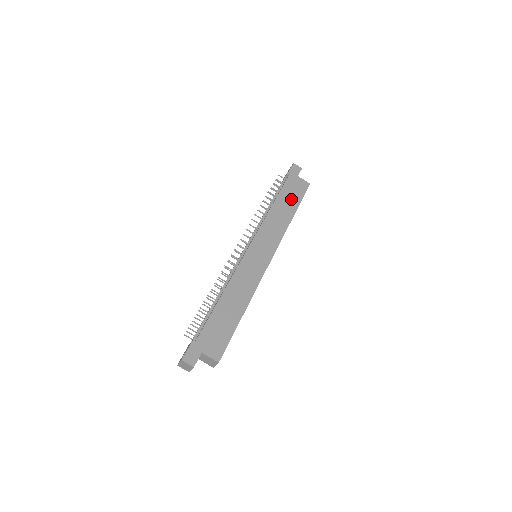
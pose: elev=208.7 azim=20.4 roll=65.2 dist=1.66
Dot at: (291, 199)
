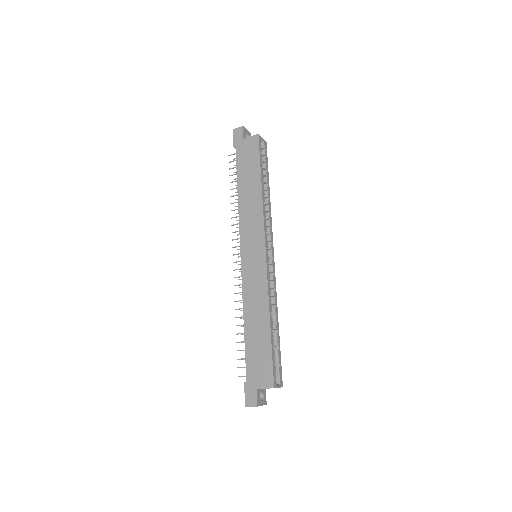
Dot at: (250, 170)
